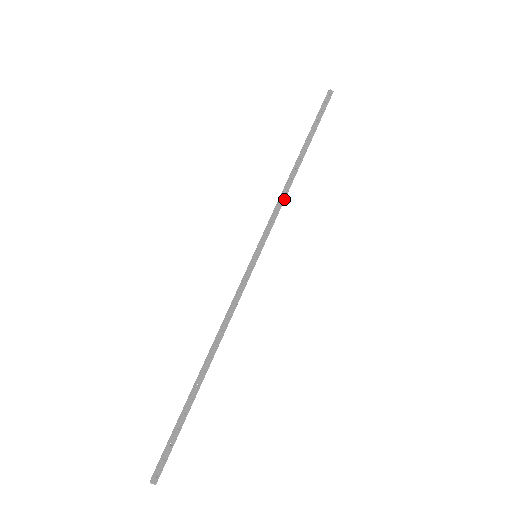
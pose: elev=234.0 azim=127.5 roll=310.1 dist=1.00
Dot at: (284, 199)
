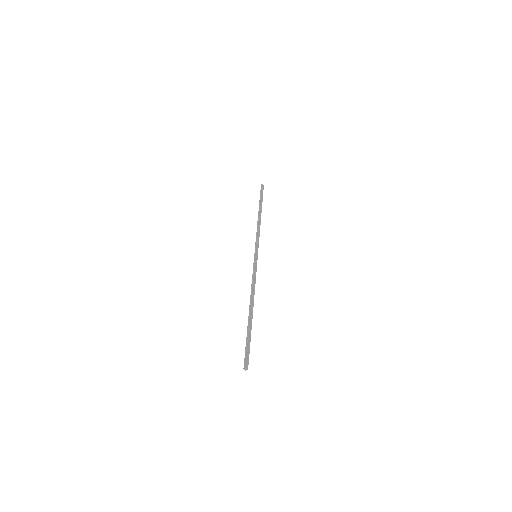
Dot at: occluded
